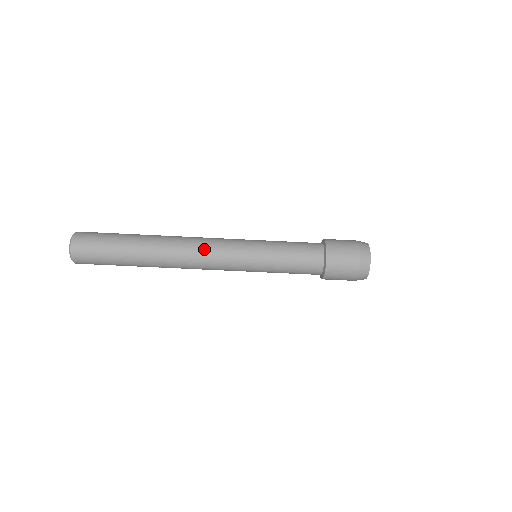
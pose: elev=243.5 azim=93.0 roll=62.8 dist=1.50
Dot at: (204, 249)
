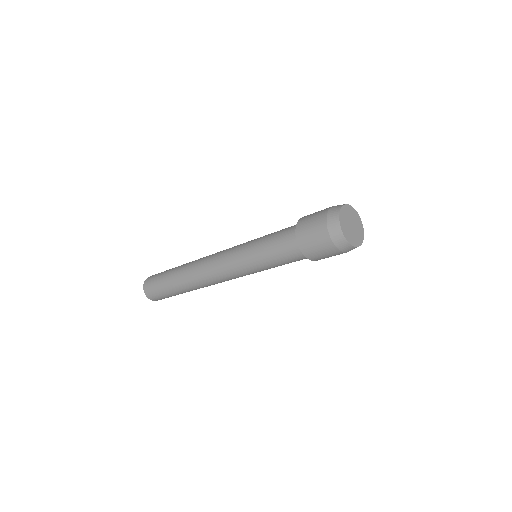
Dot at: (211, 269)
